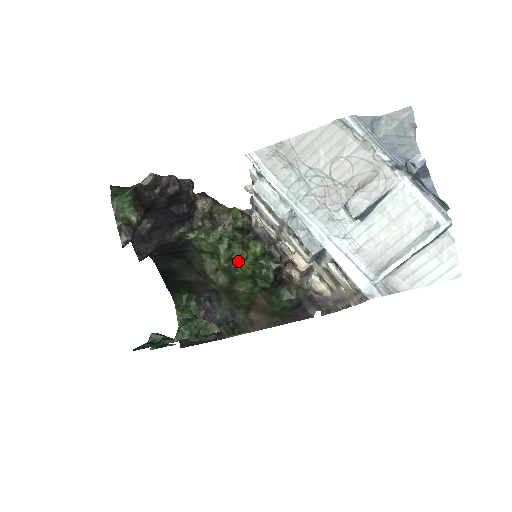
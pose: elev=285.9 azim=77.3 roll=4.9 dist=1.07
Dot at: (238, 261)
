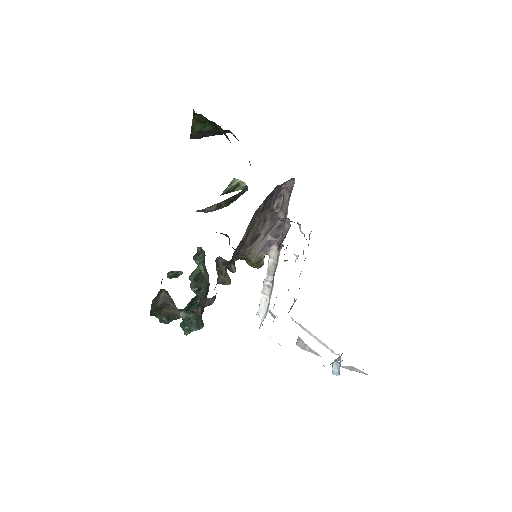
Dot at: occluded
